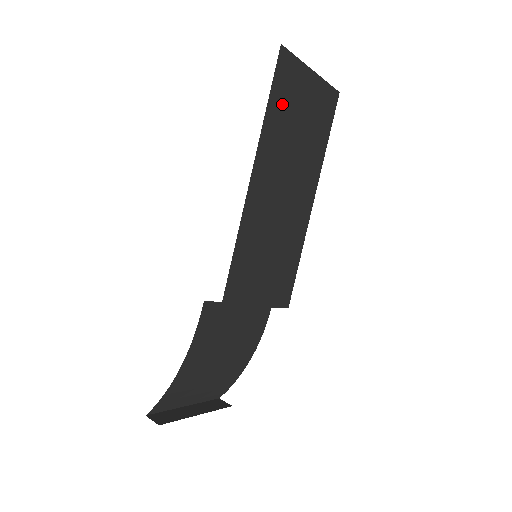
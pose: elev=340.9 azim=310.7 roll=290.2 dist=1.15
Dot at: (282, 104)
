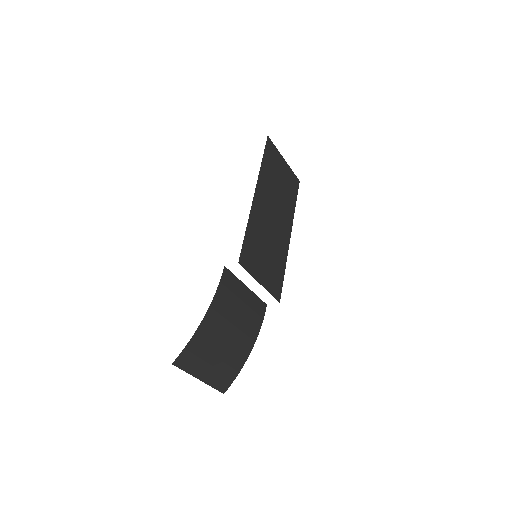
Dot at: (269, 165)
